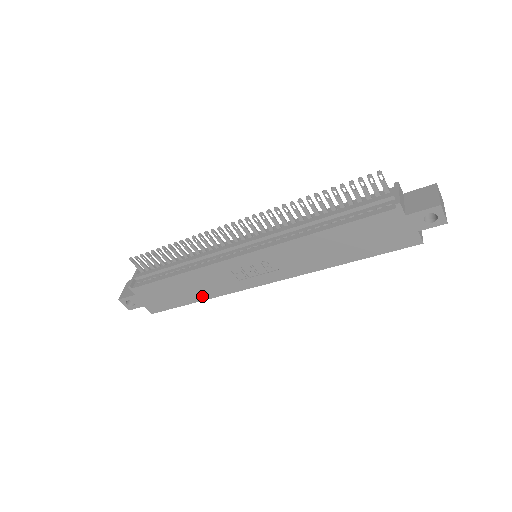
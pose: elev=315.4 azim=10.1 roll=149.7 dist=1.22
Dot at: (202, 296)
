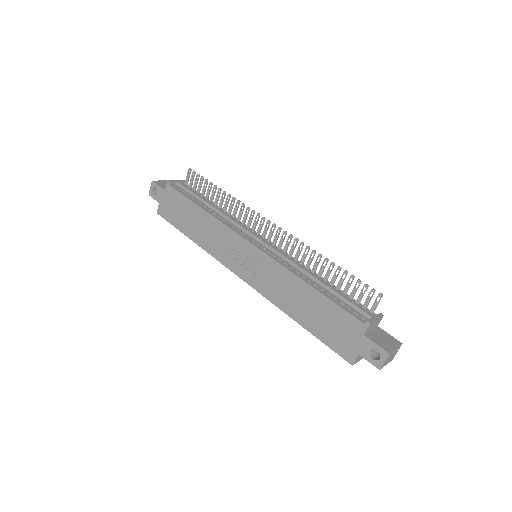
Dot at: (197, 239)
